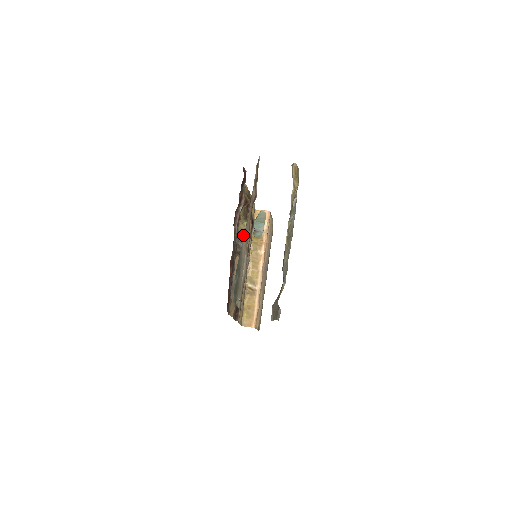
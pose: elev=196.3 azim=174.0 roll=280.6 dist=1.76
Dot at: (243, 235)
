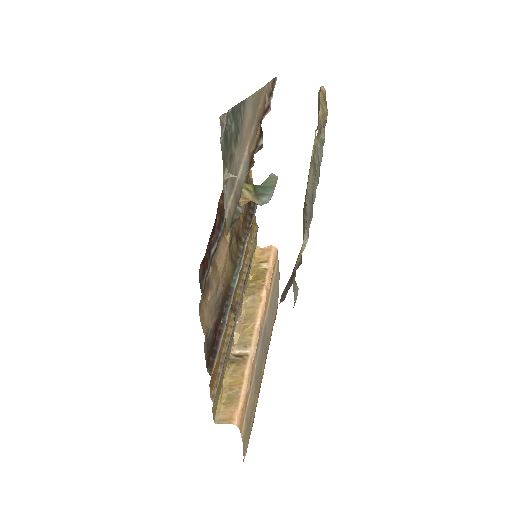
Dot at: (238, 237)
